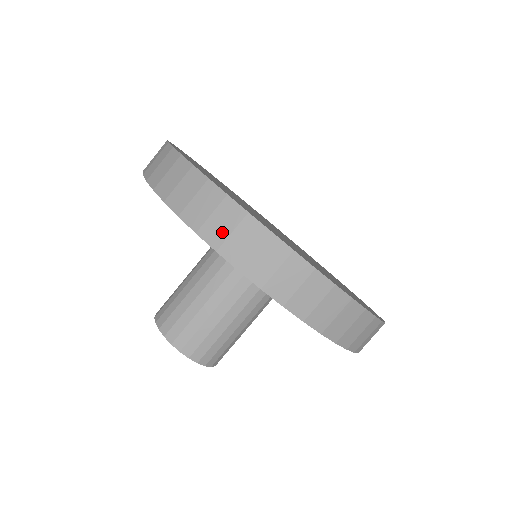
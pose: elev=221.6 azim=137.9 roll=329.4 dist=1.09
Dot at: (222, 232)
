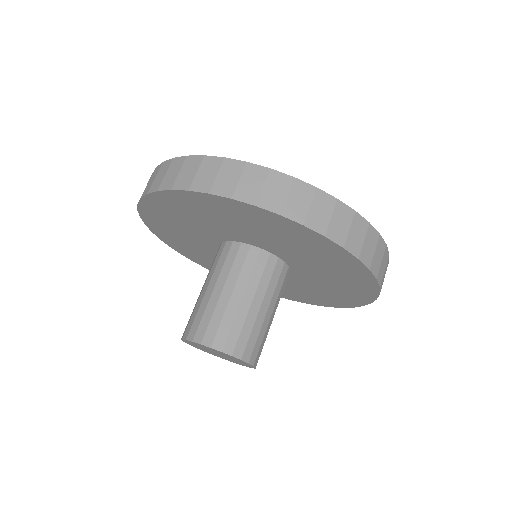
Dot at: (173, 177)
